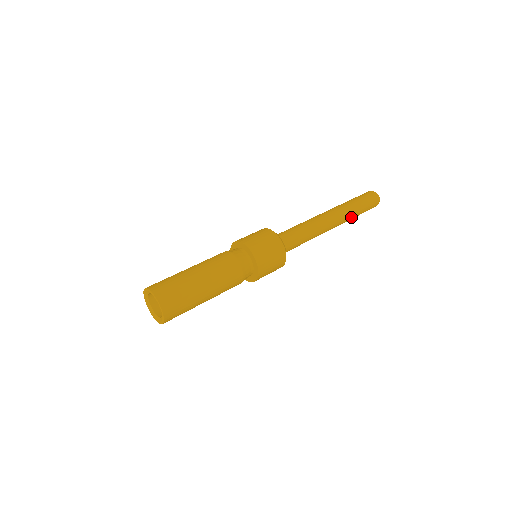
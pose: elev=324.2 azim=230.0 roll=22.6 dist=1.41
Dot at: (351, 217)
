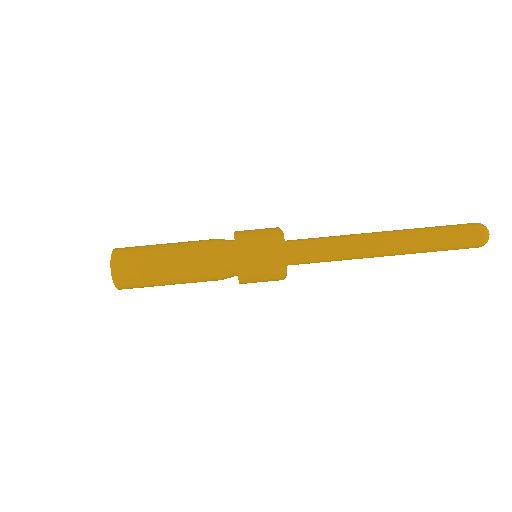
Dot at: (418, 252)
